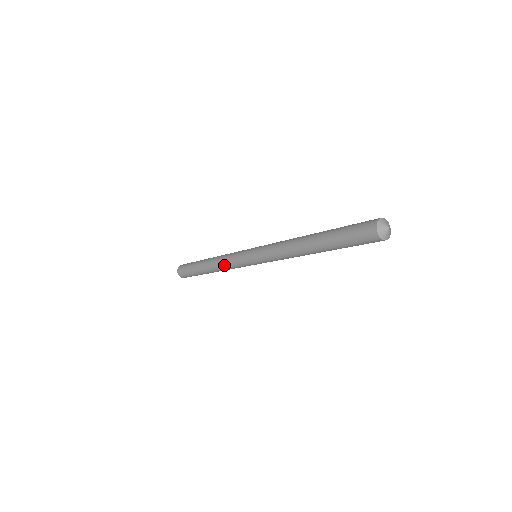
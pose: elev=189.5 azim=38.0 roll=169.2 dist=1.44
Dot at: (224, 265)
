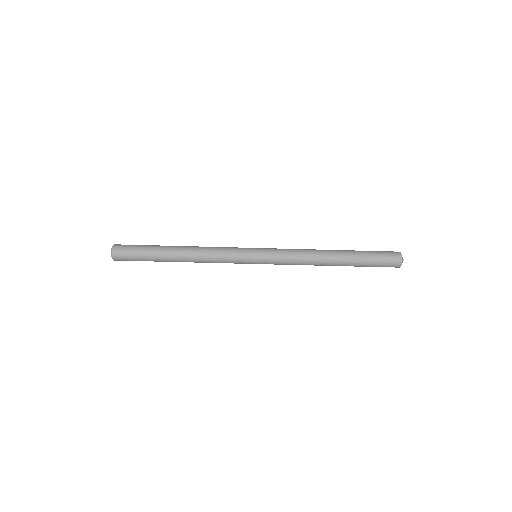
Dot at: (212, 259)
